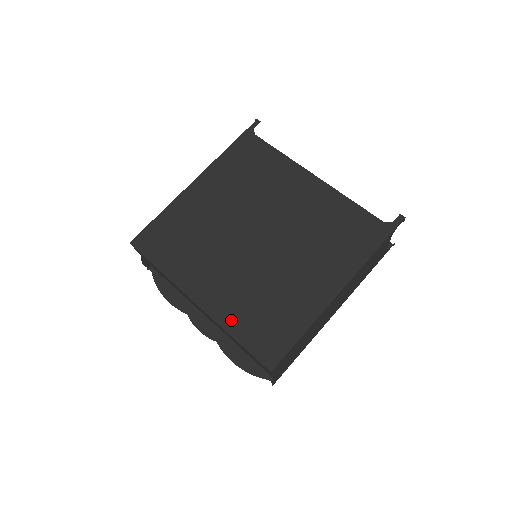
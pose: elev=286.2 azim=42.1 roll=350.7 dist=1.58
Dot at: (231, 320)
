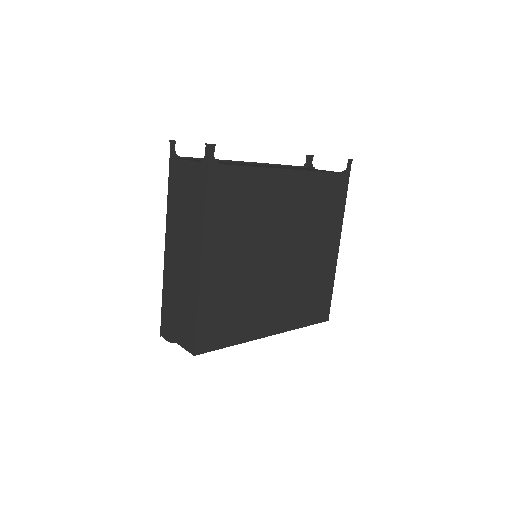
Dot at: (296, 321)
